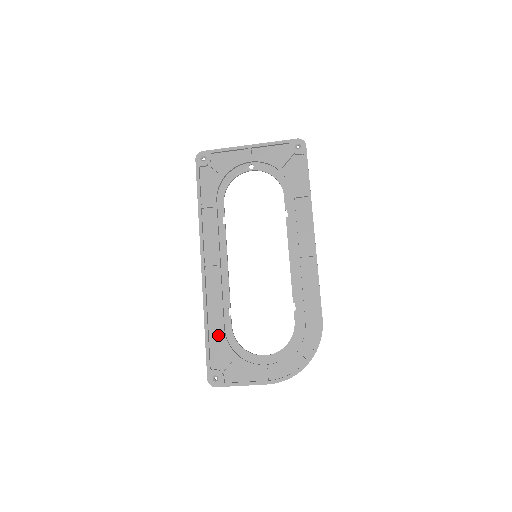
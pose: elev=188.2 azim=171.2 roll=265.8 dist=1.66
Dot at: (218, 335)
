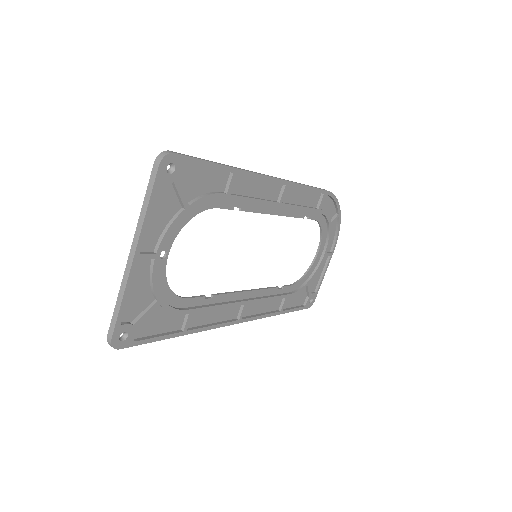
Dot at: (289, 299)
